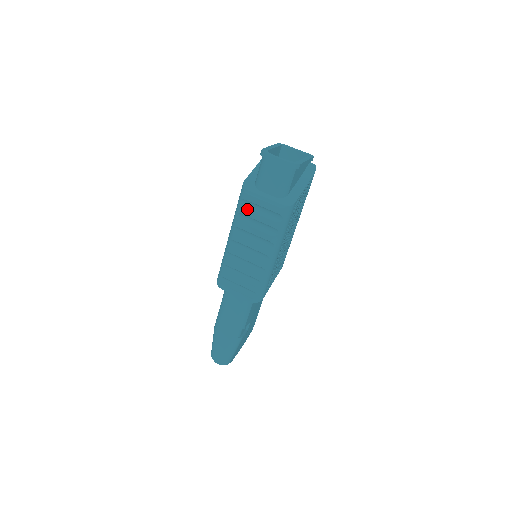
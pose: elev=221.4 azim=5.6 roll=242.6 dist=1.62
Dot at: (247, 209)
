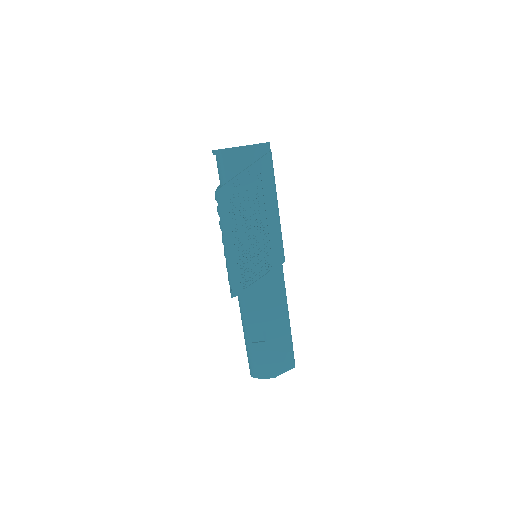
Dot at: occluded
